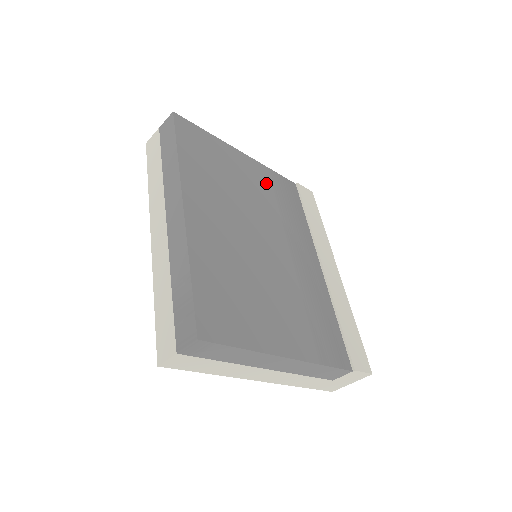
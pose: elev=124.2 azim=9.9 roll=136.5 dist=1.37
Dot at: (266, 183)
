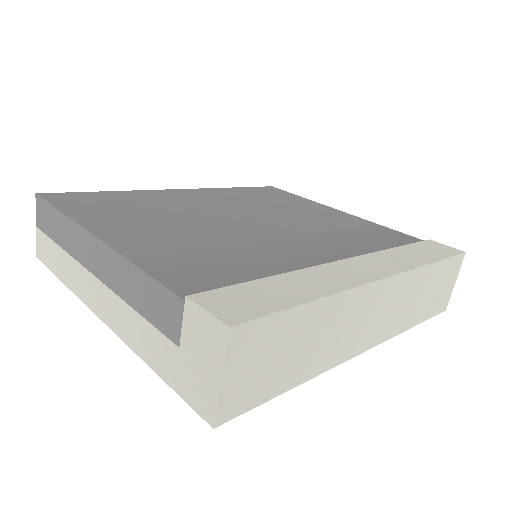
Dot at: (347, 223)
